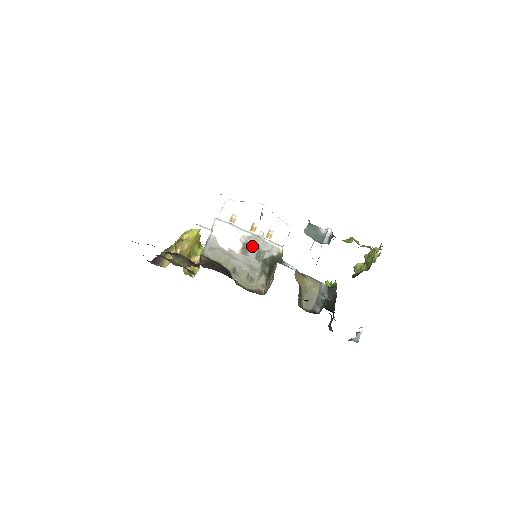
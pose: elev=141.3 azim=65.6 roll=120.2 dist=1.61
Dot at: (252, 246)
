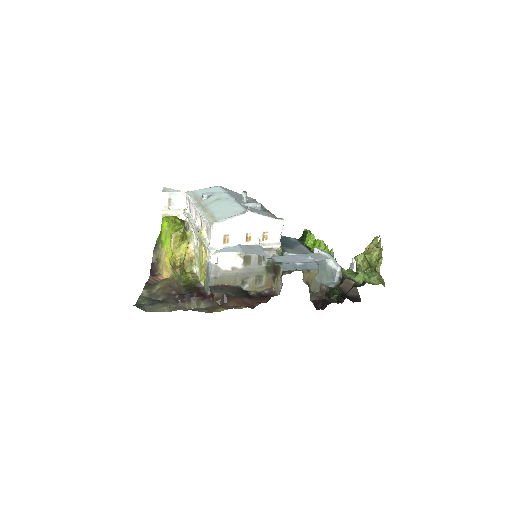
Dot at: (252, 255)
